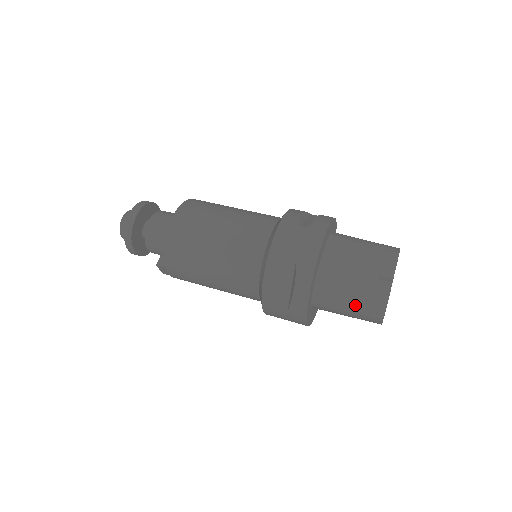
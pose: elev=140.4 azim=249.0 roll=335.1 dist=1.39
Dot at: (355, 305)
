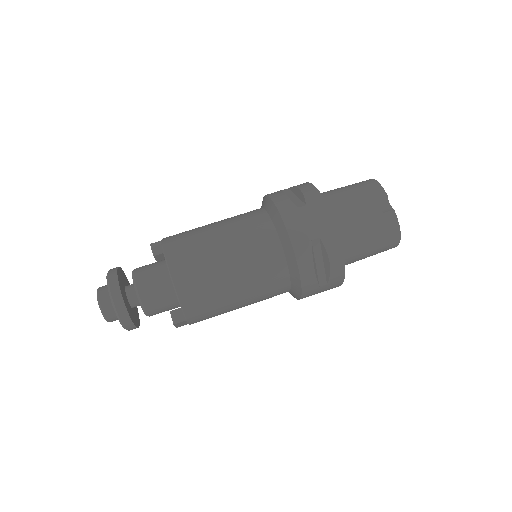
Dot at: (376, 246)
